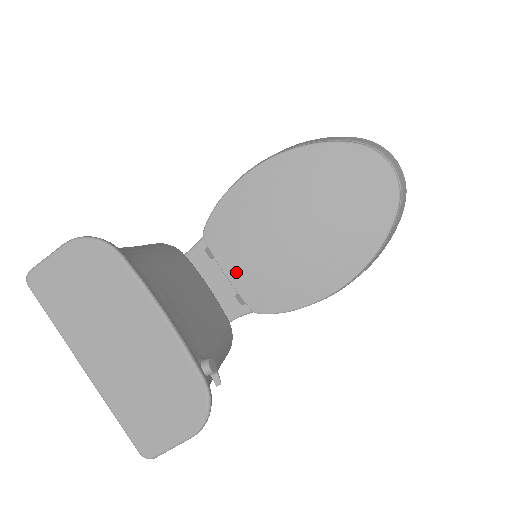
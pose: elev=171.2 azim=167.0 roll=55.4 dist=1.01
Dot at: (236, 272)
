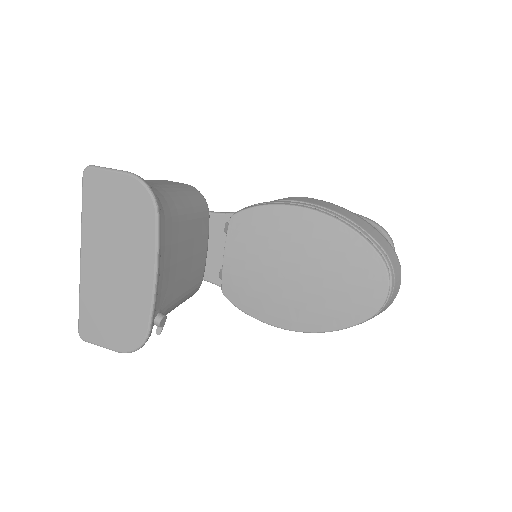
Dot at: (232, 260)
